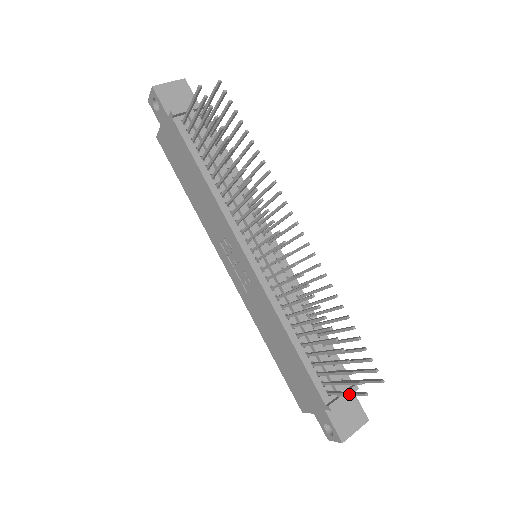
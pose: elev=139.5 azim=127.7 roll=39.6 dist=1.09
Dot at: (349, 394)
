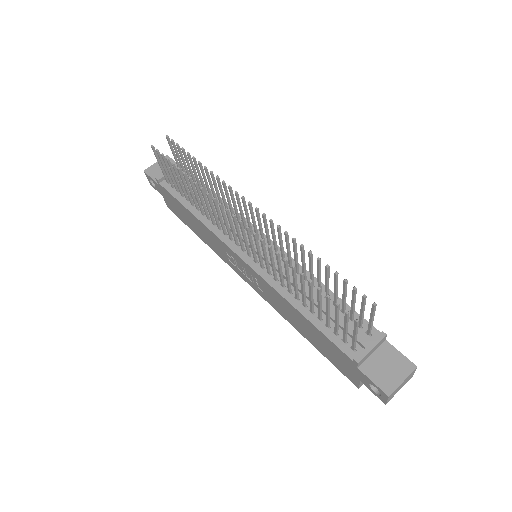
Dot at: (354, 333)
